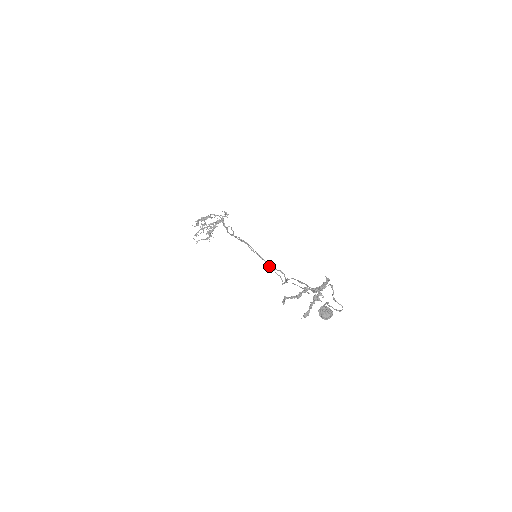
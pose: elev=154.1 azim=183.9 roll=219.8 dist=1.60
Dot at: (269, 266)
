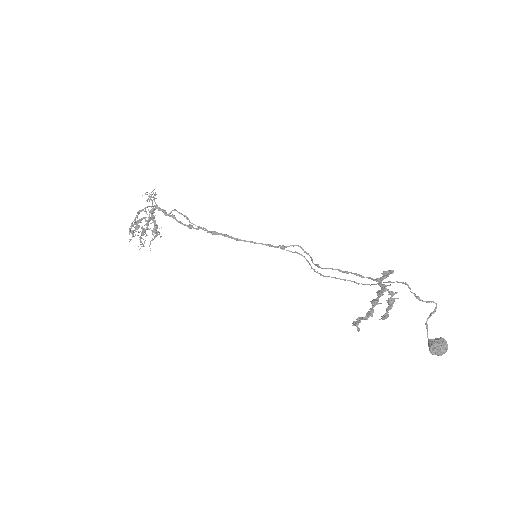
Dot at: occluded
